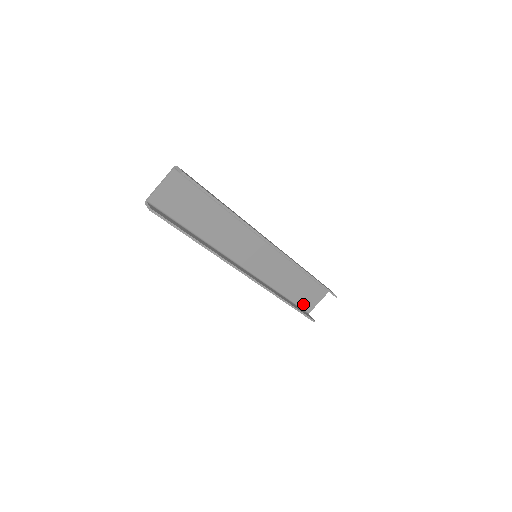
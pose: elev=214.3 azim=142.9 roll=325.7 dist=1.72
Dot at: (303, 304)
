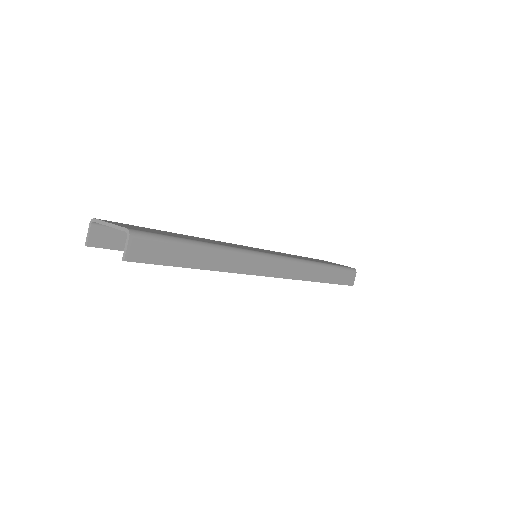
Dot at: occluded
